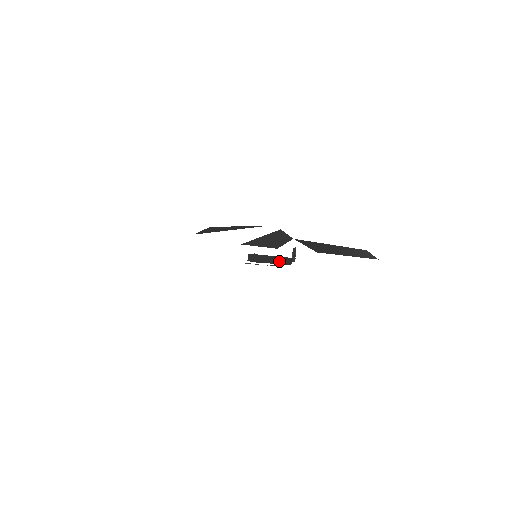
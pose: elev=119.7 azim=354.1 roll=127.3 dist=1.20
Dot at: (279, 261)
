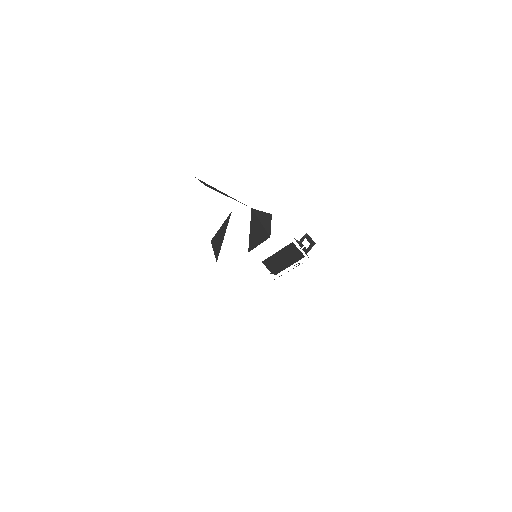
Dot at: (291, 257)
